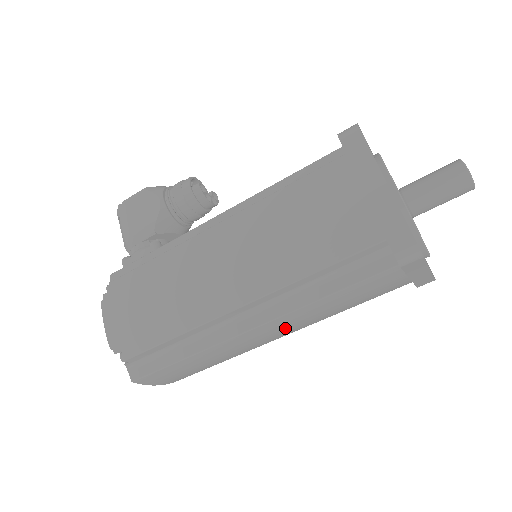
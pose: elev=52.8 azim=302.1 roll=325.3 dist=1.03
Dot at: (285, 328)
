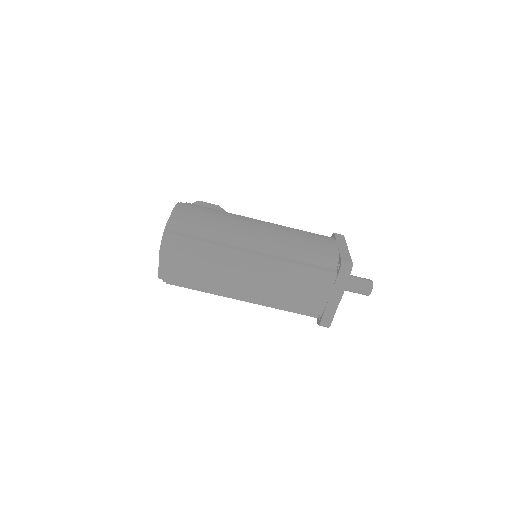
Dot at: (260, 274)
